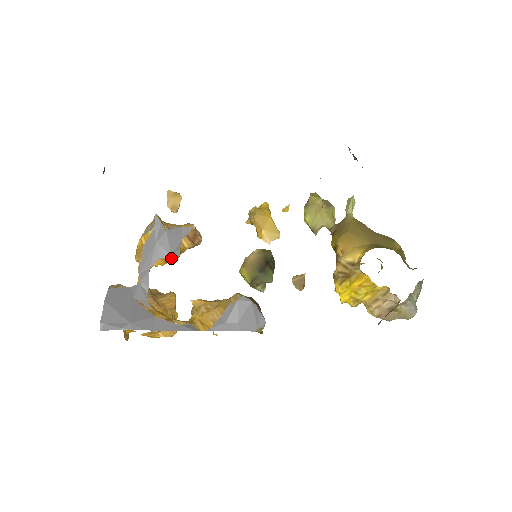
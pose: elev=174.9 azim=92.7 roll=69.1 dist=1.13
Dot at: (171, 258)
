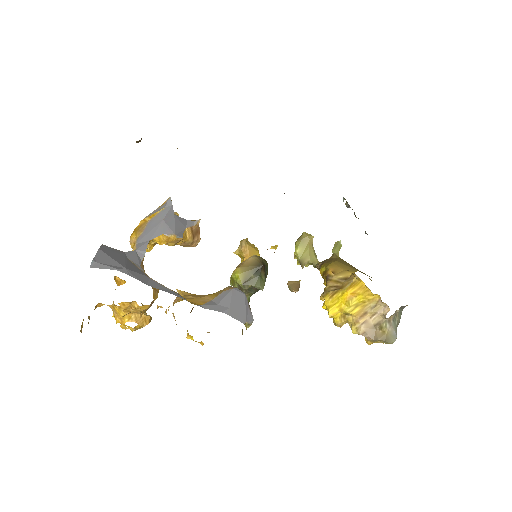
Dot at: (174, 237)
